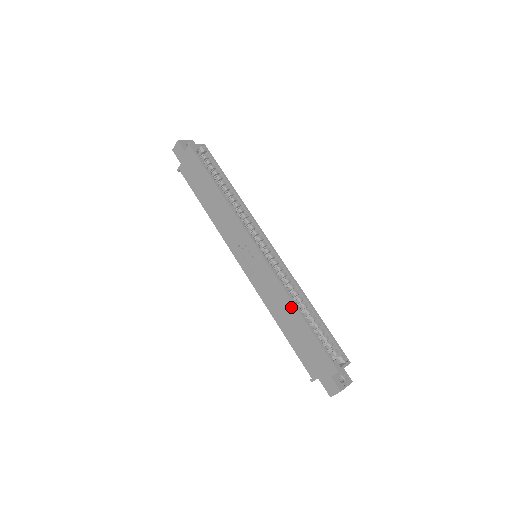
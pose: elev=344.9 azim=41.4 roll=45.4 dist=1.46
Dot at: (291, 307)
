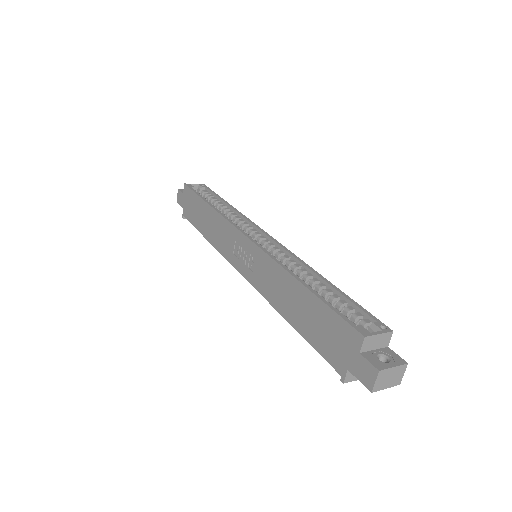
Dot at: (290, 282)
